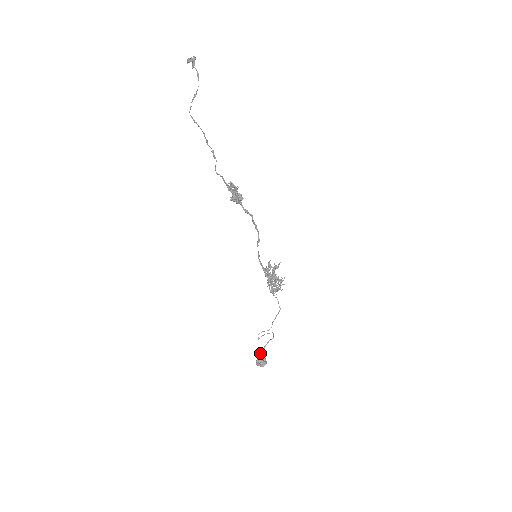
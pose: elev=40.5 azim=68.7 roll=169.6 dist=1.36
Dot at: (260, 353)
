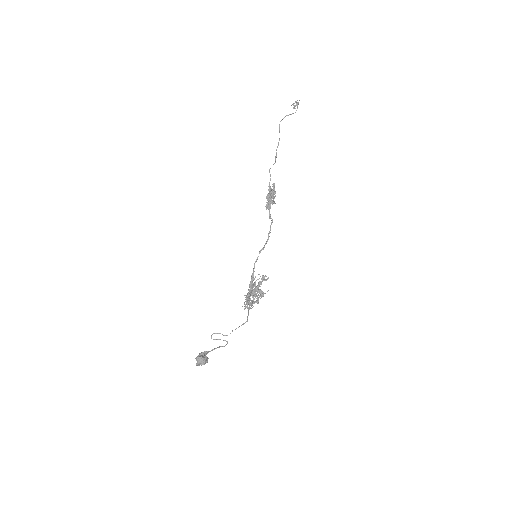
Dot at: (204, 353)
